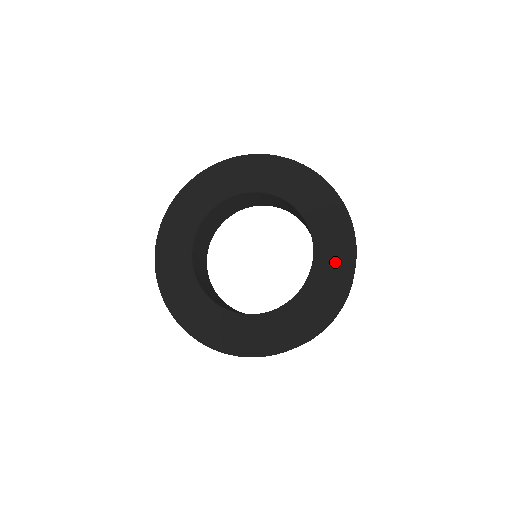
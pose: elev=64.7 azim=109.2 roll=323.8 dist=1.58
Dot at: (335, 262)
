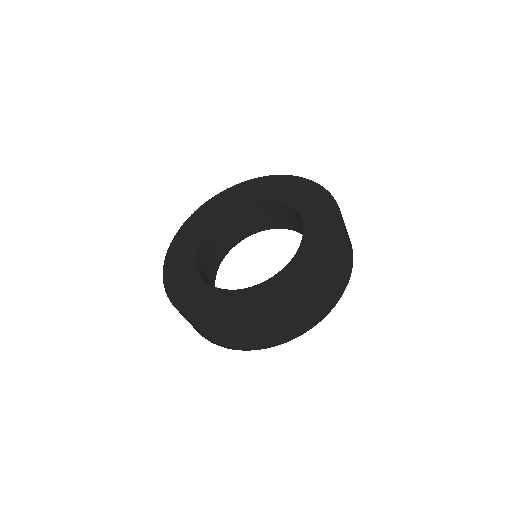
Dot at: (322, 239)
